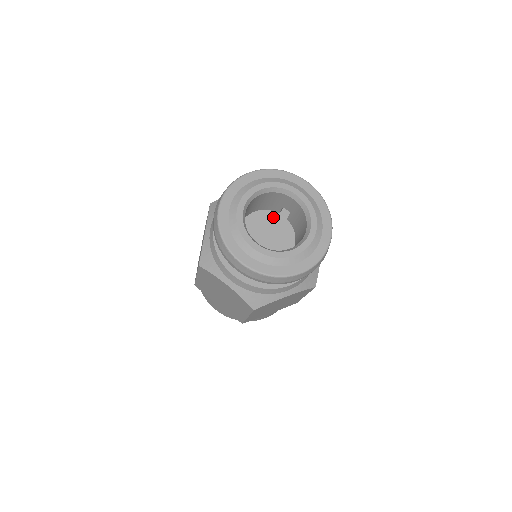
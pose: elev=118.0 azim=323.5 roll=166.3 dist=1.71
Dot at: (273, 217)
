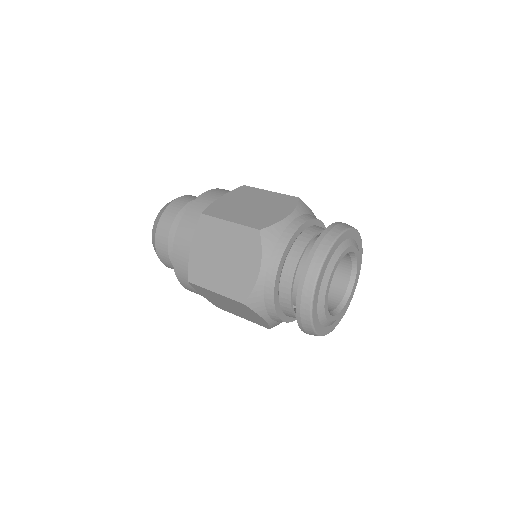
Dot at: occluded
